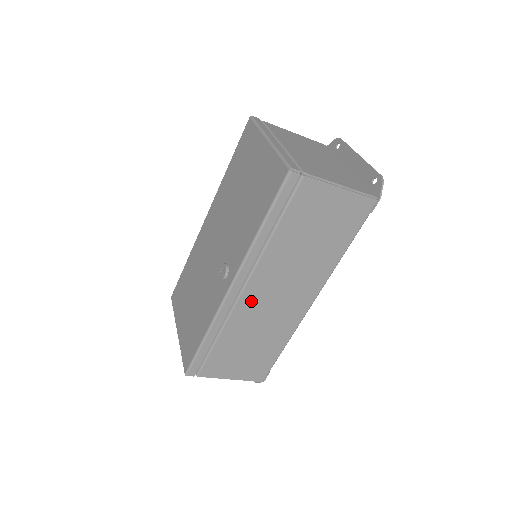
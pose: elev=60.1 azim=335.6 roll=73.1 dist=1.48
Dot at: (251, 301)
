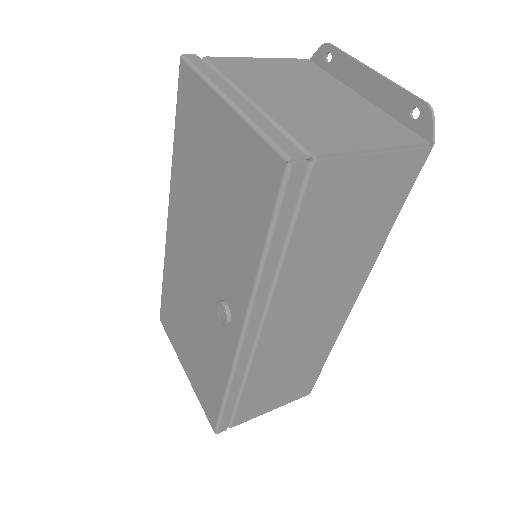
Dot at: (274, 338)
